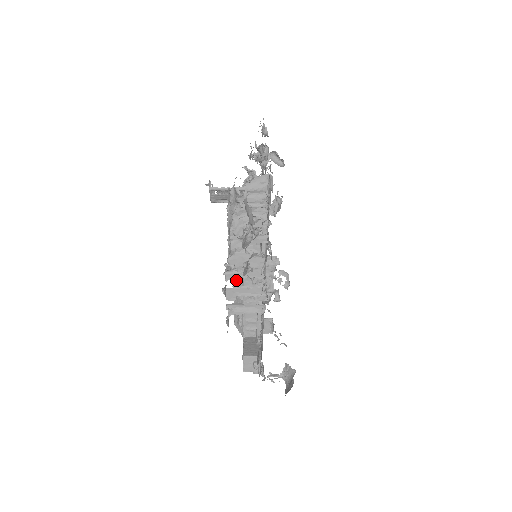
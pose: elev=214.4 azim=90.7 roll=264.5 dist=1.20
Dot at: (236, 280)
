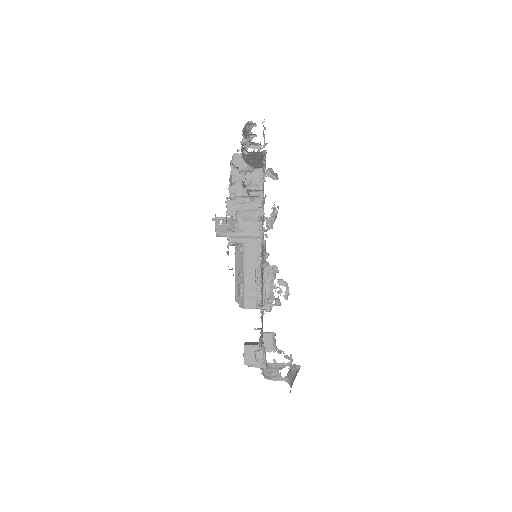
Dot at: (237, 250)
